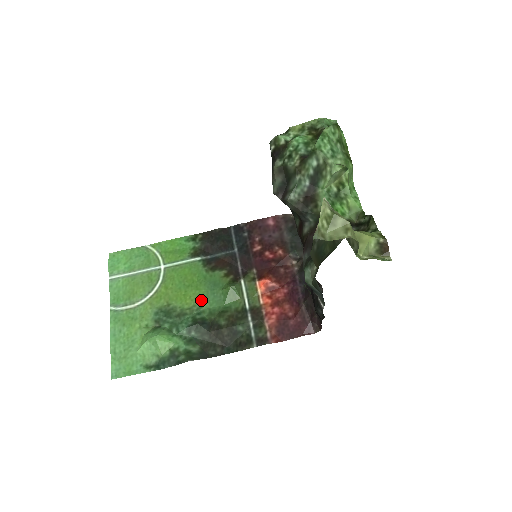
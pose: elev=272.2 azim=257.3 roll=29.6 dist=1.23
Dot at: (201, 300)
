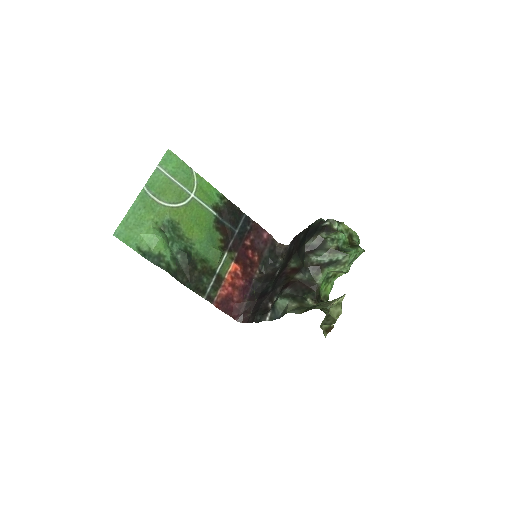
Dot at: (198, 240)
